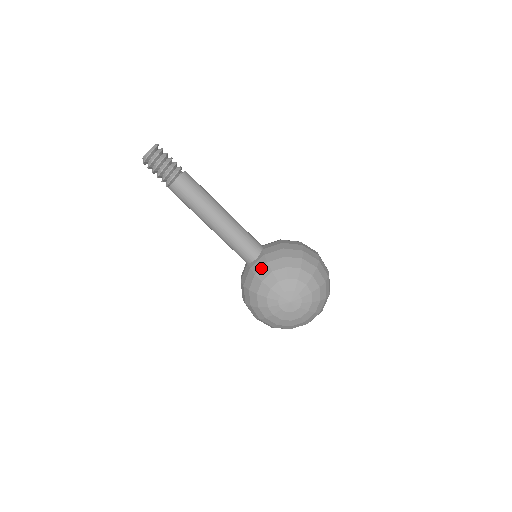
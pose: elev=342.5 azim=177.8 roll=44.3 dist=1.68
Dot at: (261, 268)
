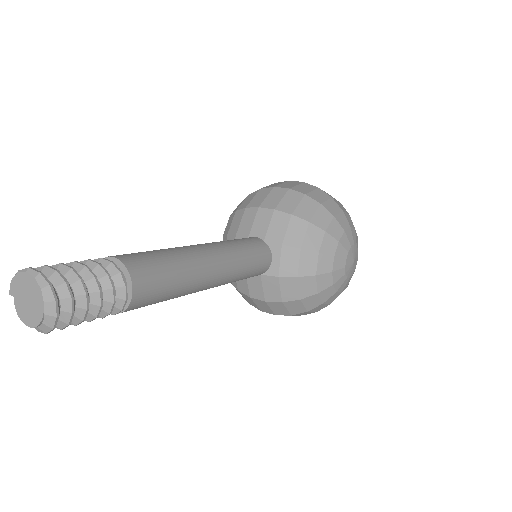
Dot at: (299, 263)
